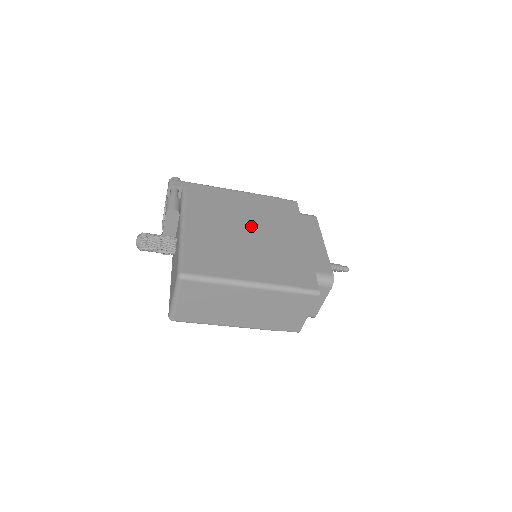
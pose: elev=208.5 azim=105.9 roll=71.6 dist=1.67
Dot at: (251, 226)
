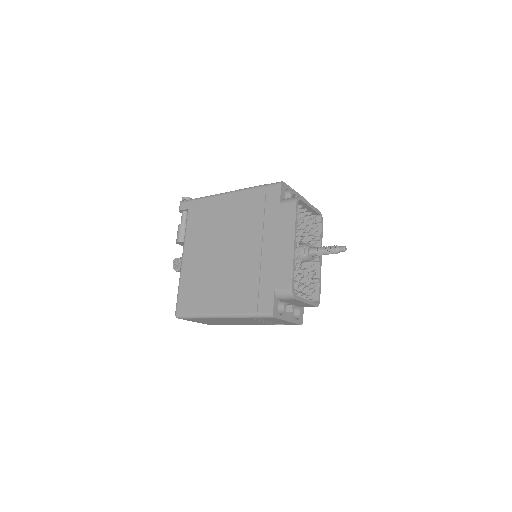
Dot at: (230, 242)
